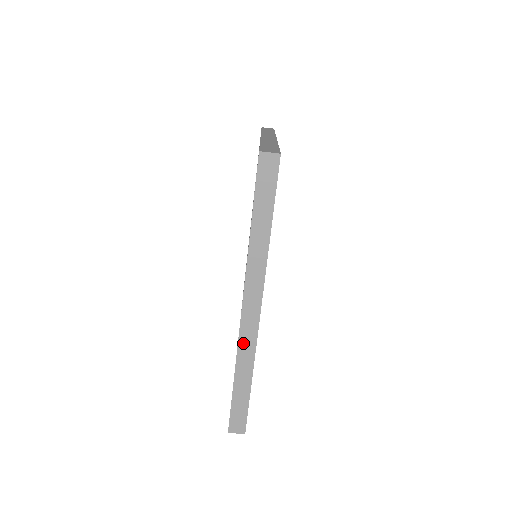
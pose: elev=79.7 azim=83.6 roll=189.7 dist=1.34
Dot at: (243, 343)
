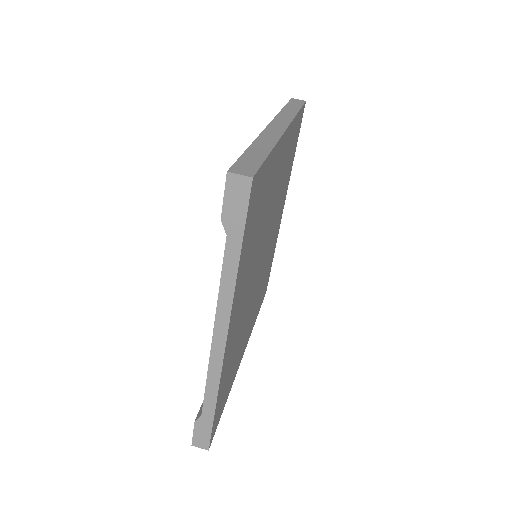
Dot at: (266, 134)
